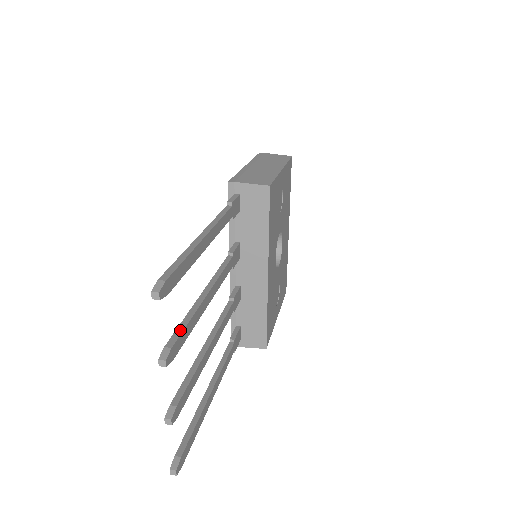
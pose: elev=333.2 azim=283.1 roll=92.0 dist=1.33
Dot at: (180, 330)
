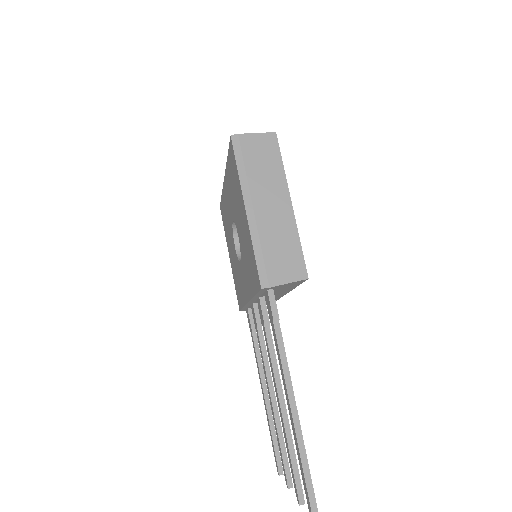
Dot at: (296, 469)
